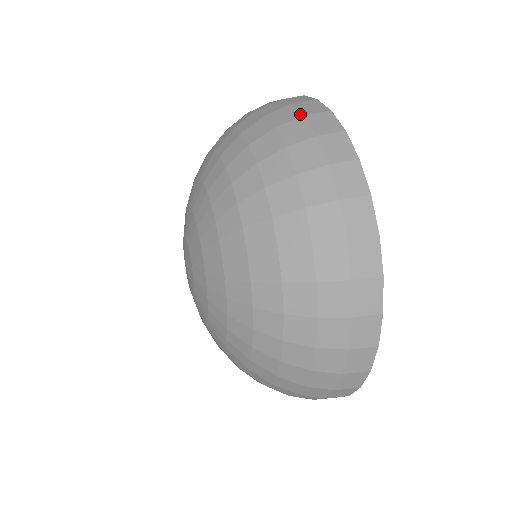
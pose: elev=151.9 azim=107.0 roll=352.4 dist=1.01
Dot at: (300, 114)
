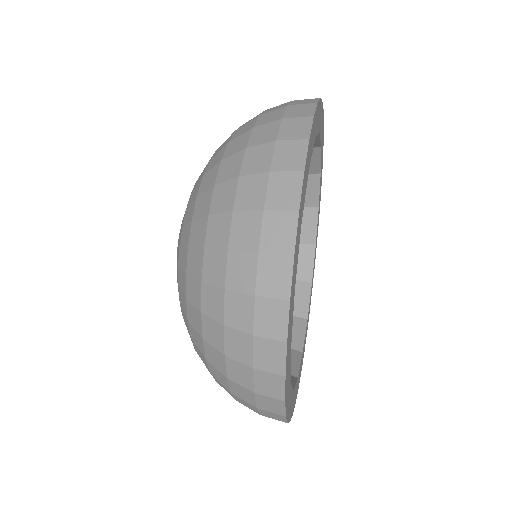
Dot at: occluded
